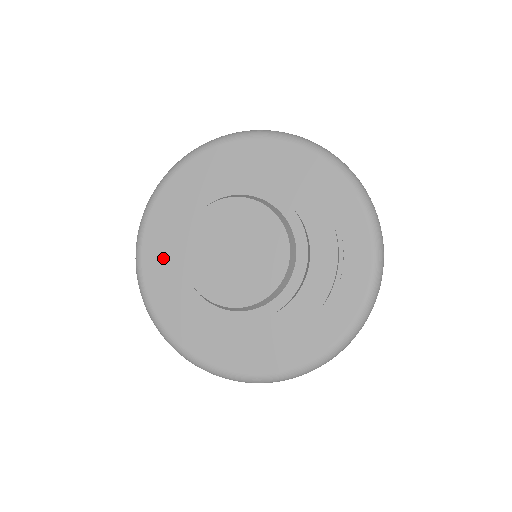
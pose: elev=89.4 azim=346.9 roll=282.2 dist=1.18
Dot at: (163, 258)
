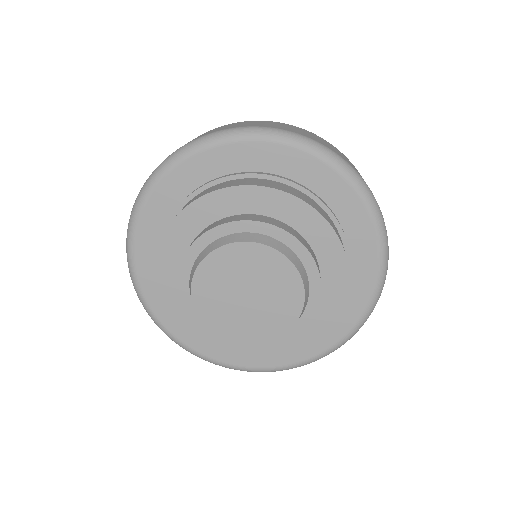
Dot at: (164, 273)
